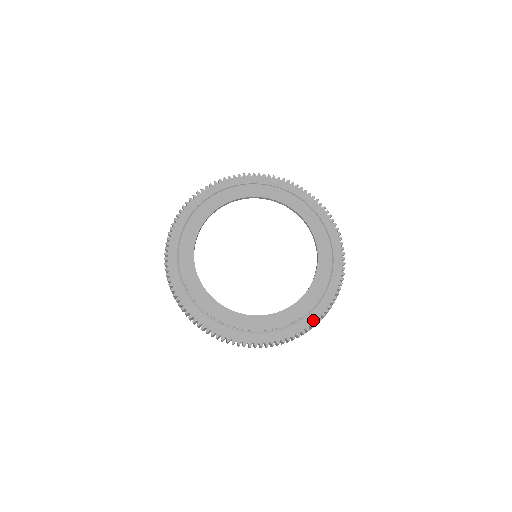
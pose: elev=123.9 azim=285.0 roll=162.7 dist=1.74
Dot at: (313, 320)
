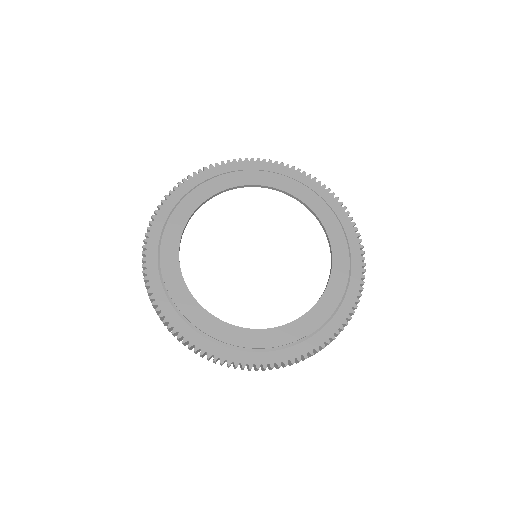
Dot at: (283, 358)
